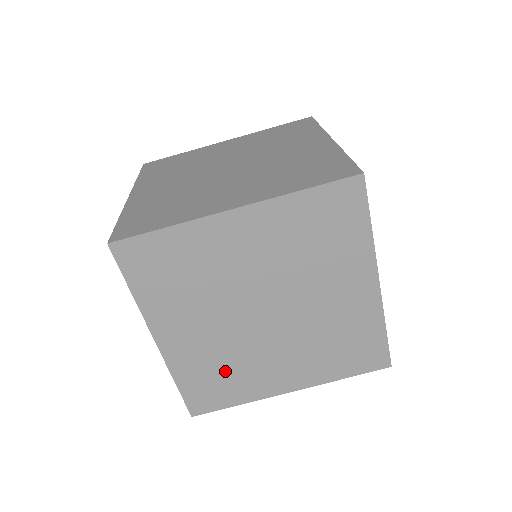
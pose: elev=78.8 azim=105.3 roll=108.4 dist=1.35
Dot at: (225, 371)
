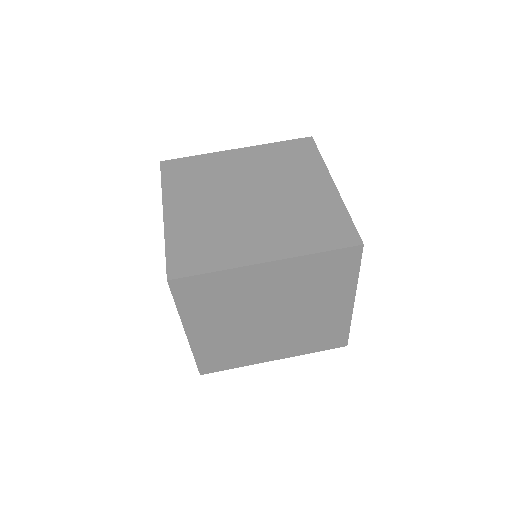
Dot at: (232, 350)
